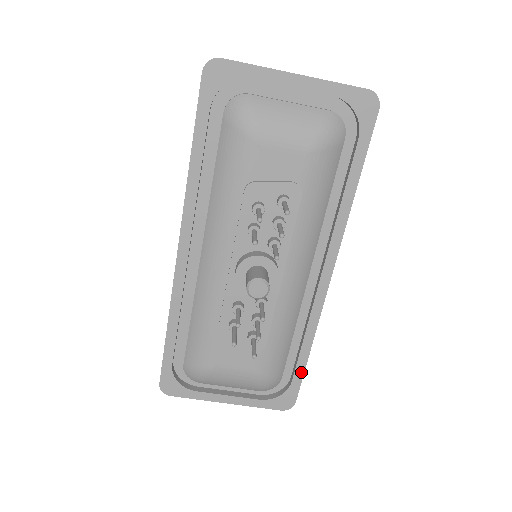
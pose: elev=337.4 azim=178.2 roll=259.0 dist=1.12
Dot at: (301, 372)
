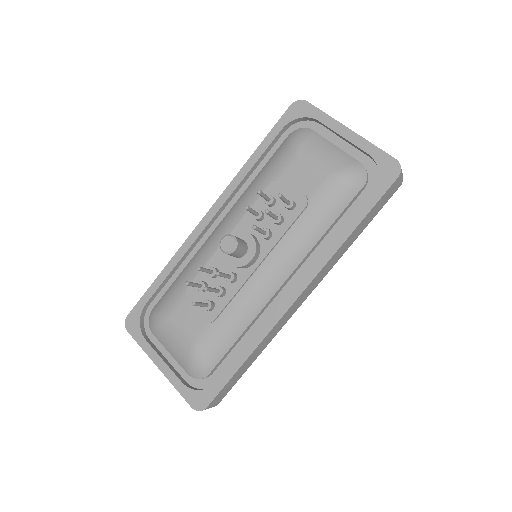
Dot at: (228, 377)
